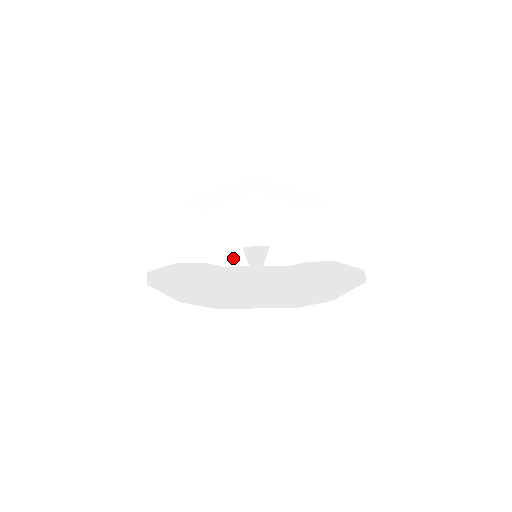
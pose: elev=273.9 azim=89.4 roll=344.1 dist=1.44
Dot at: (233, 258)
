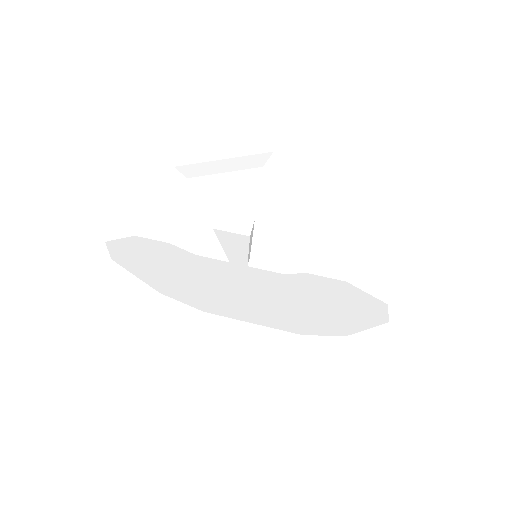
Dot at: (212, 247)
